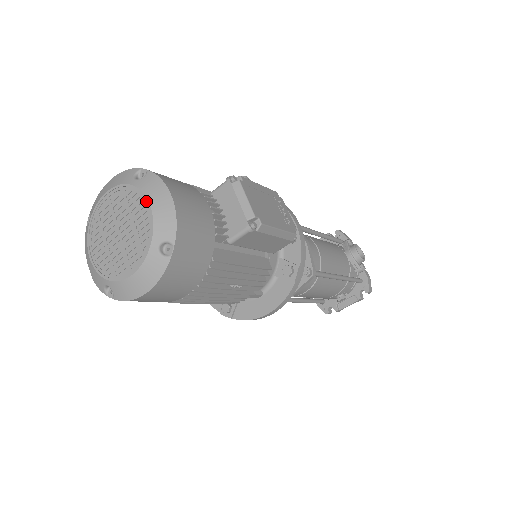
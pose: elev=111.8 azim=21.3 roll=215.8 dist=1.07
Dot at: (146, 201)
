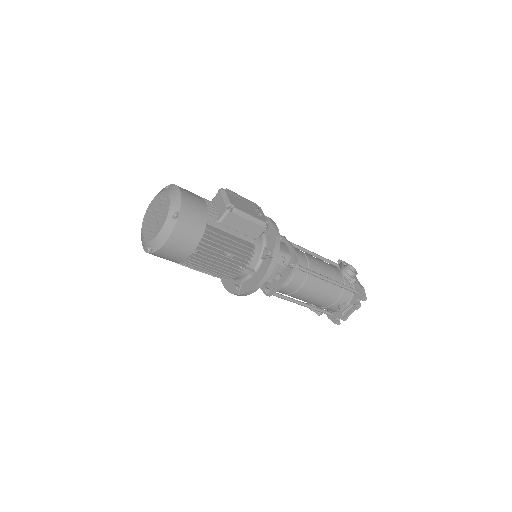
Dot at: (168, 195)
